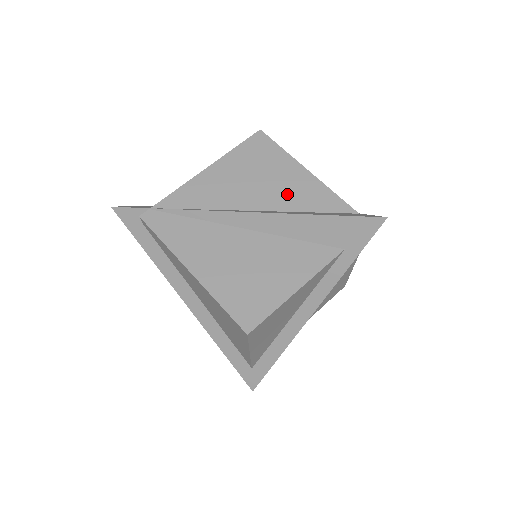
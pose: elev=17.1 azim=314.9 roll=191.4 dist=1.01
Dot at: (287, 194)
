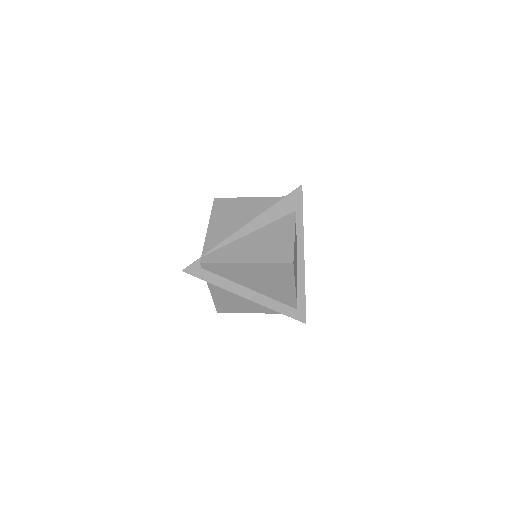
Dot at: (253, 210)
